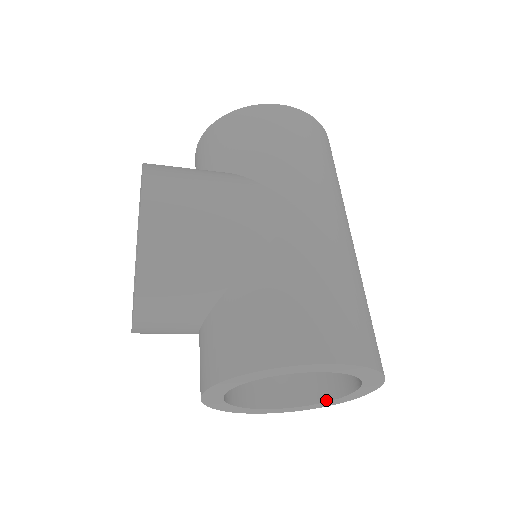
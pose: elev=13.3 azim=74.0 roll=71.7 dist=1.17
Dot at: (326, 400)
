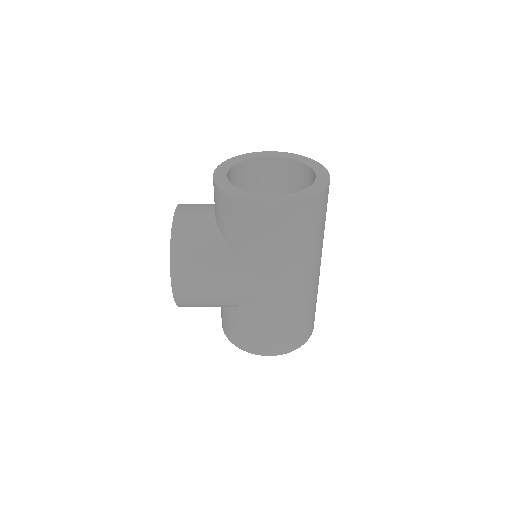
Dot at: occluded
